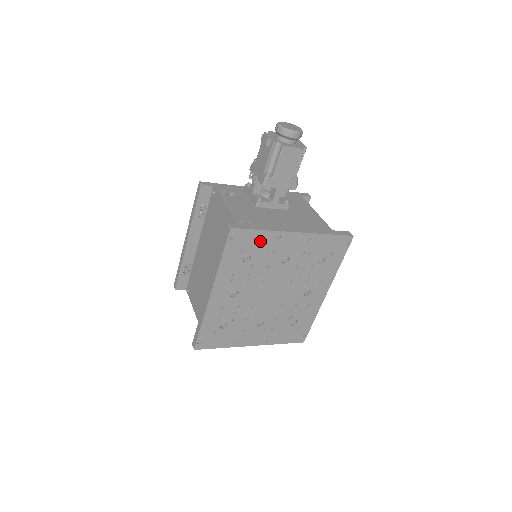
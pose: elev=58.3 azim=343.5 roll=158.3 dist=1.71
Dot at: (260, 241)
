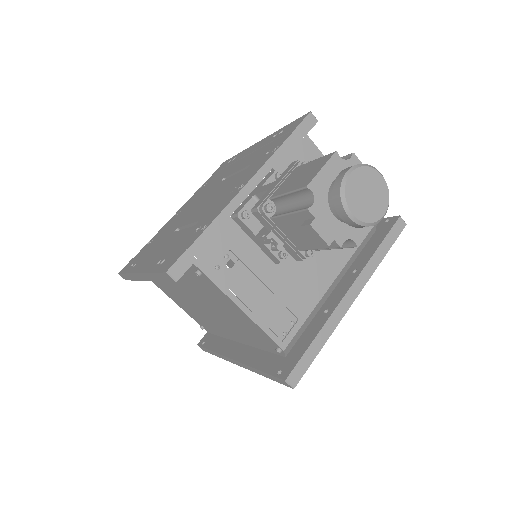
Dot at: occluded
